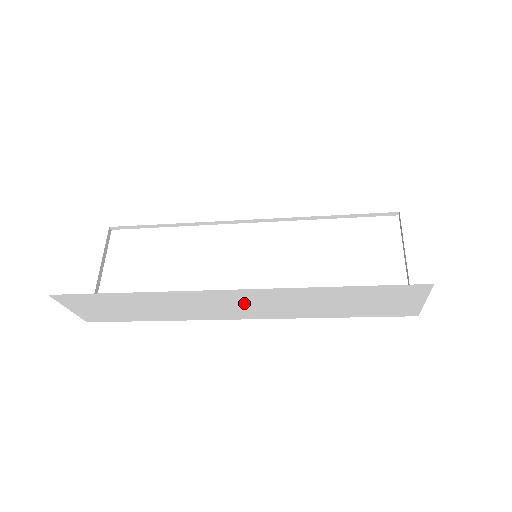
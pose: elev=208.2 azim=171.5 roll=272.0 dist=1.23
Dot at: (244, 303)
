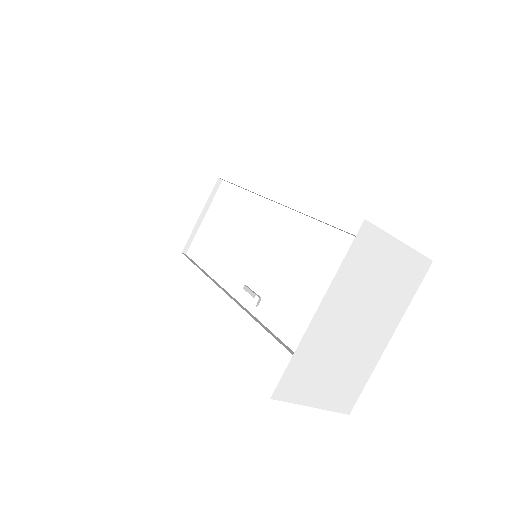
Dot at: occluded
